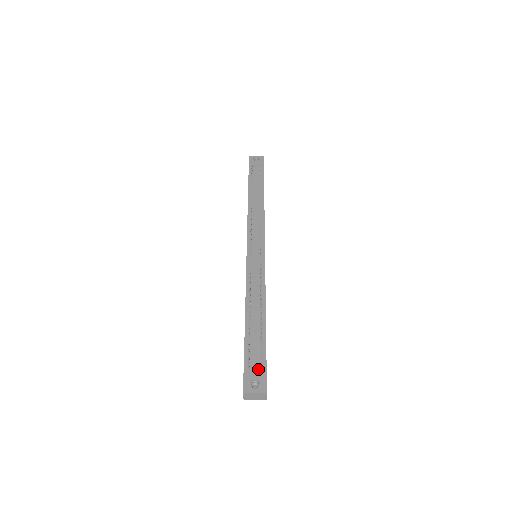
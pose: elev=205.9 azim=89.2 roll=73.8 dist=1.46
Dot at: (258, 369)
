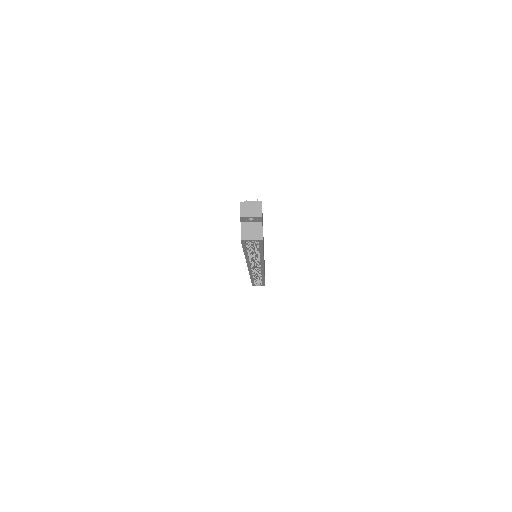
Dot at: occluded
